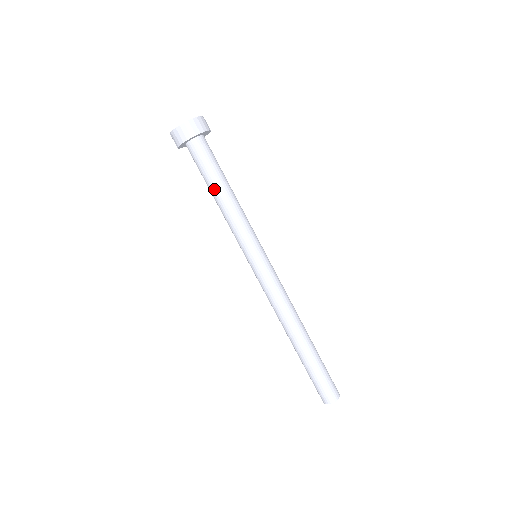
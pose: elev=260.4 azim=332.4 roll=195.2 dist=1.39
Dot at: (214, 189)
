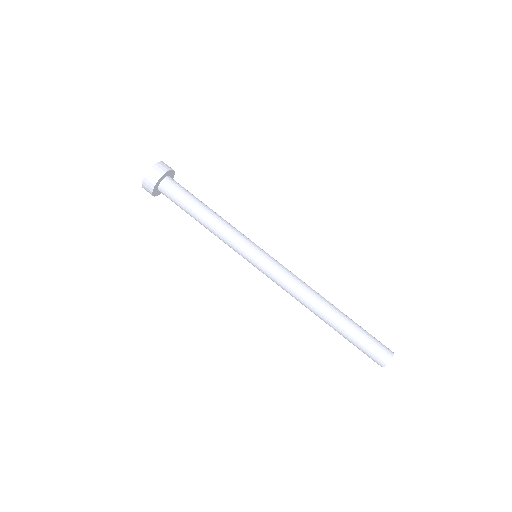
Dot at: (194, 215)
